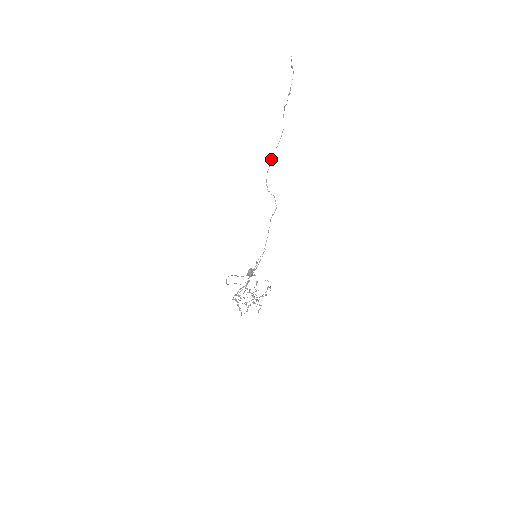
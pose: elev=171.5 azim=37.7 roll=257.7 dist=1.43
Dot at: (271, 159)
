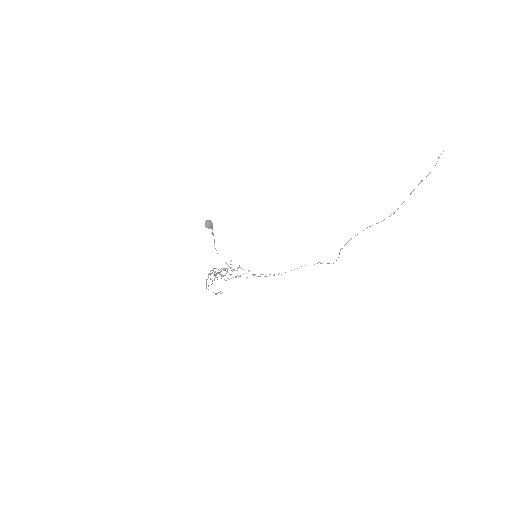
Dot at: occluded
